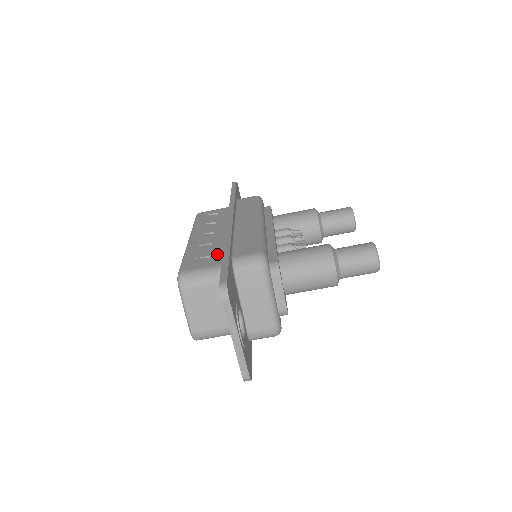
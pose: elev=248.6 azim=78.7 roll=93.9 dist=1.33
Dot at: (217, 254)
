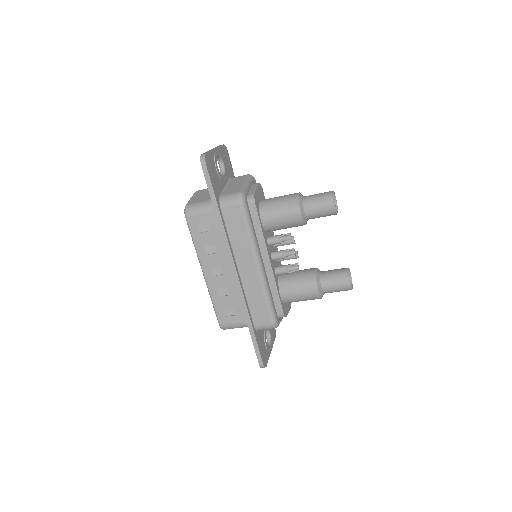
Dot at: (238, 308)
